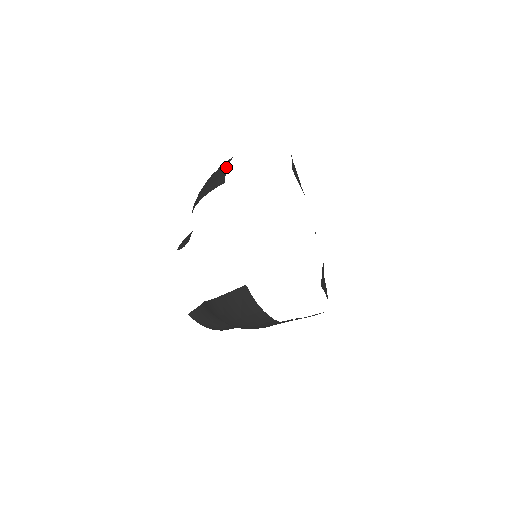
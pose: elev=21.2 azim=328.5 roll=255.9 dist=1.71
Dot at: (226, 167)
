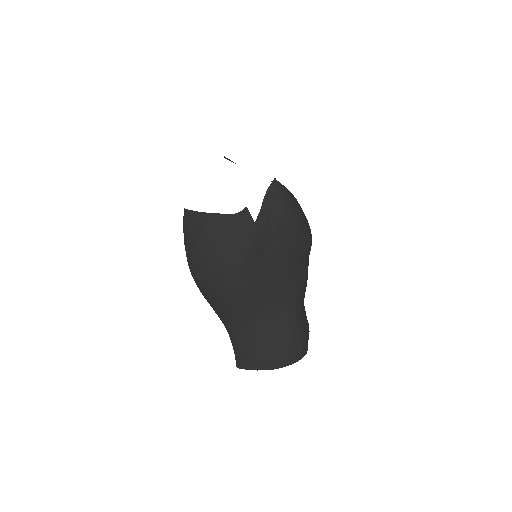
Dot at: occluded
